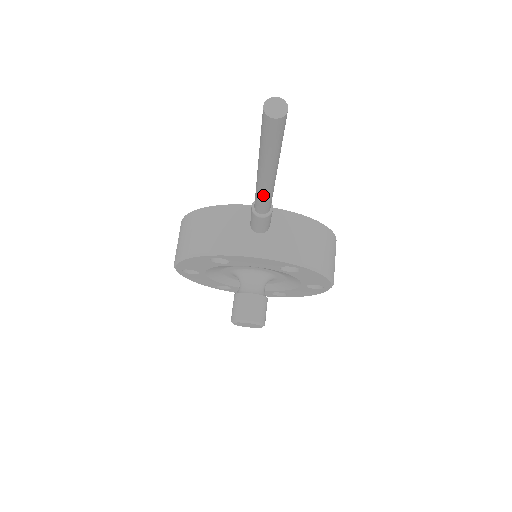
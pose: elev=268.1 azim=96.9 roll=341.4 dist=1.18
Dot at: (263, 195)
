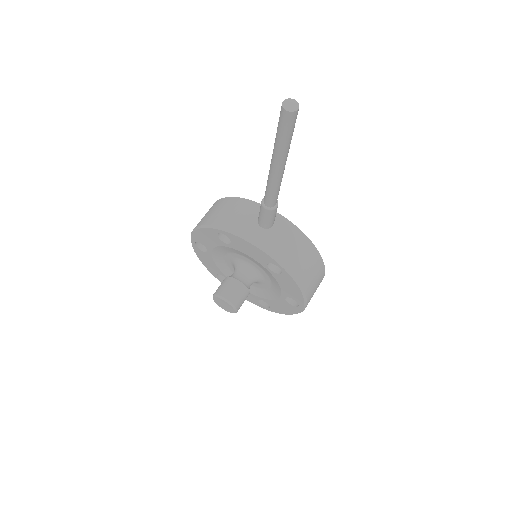
Dot at: (270, 185)
